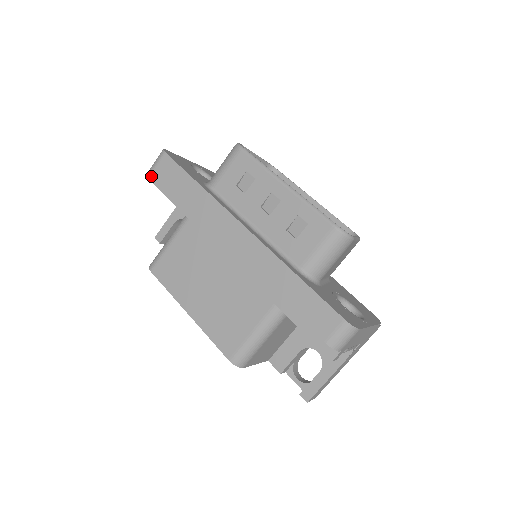
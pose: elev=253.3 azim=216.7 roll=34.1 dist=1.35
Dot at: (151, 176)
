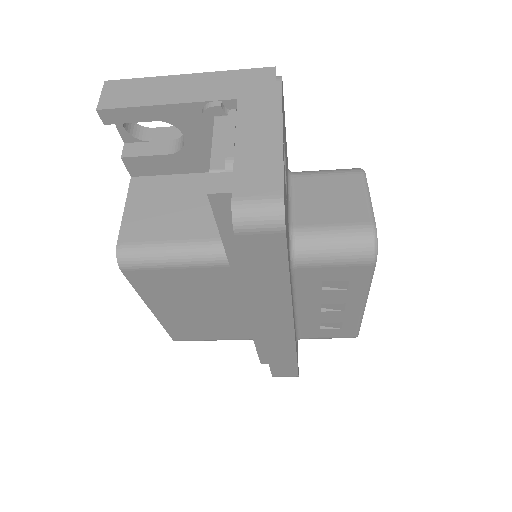
Dot at: (215, 193)
